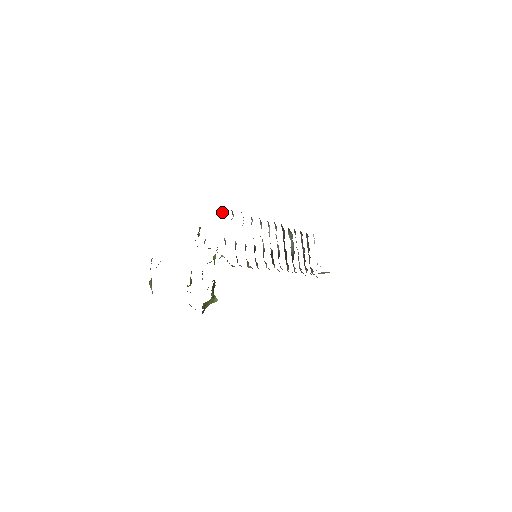
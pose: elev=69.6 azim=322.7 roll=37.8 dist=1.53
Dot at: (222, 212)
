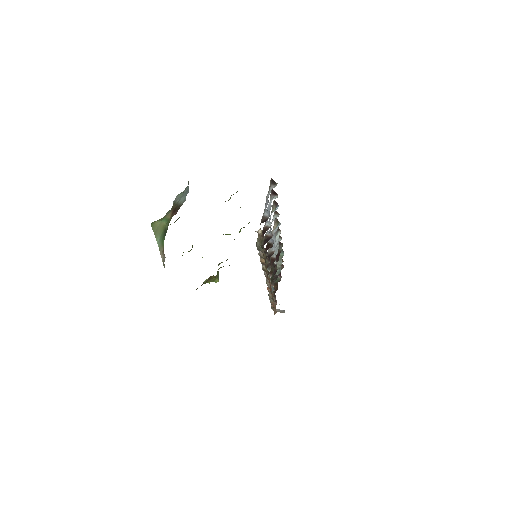
Dot at: (272, 185)
